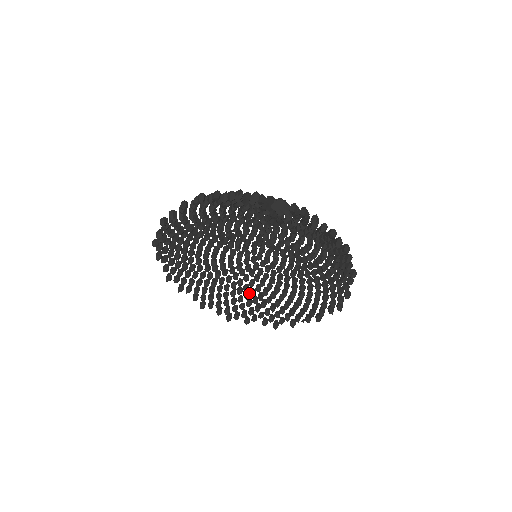
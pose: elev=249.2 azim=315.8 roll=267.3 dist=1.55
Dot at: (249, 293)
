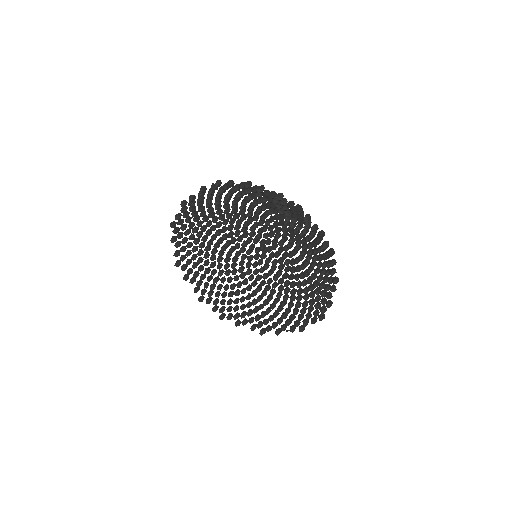
Dot at: (245, 297)
